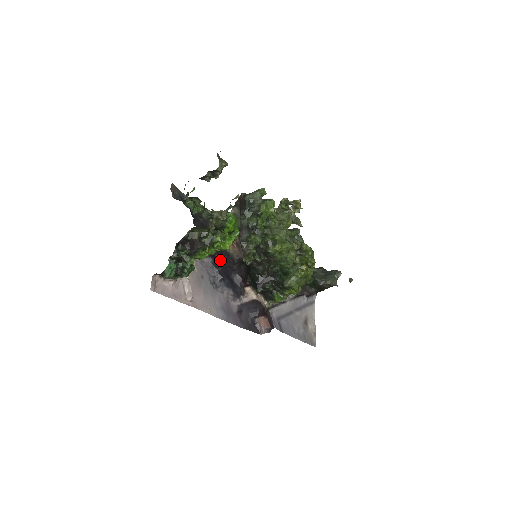
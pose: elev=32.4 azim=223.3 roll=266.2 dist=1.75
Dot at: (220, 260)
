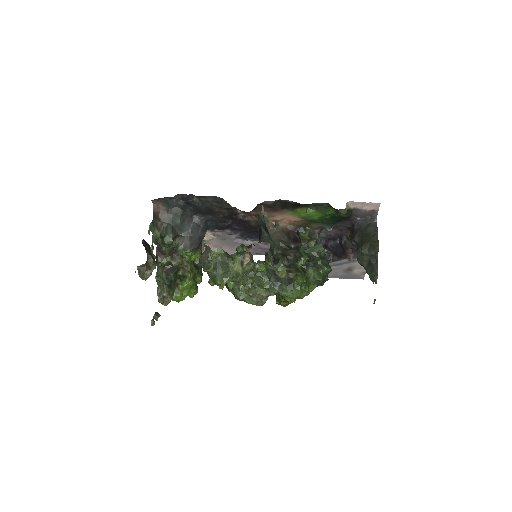
Dot at: (239, 227)
